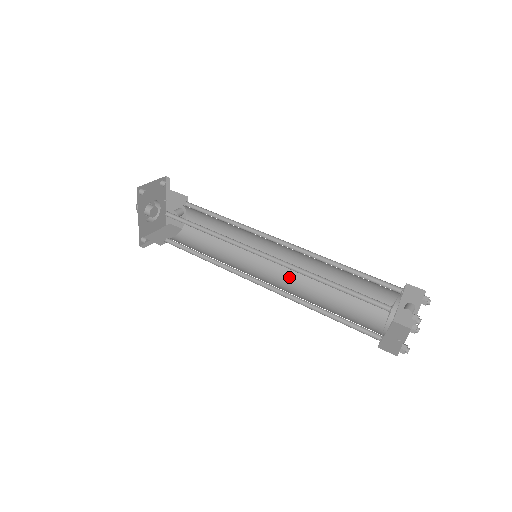
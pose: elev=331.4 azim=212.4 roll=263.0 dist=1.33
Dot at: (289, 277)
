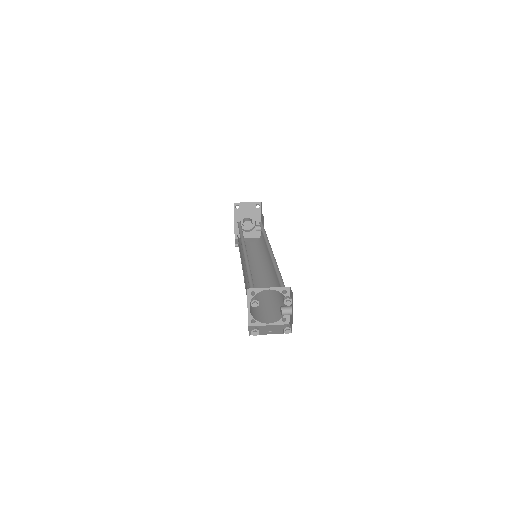
Dot at: (267, 277)
